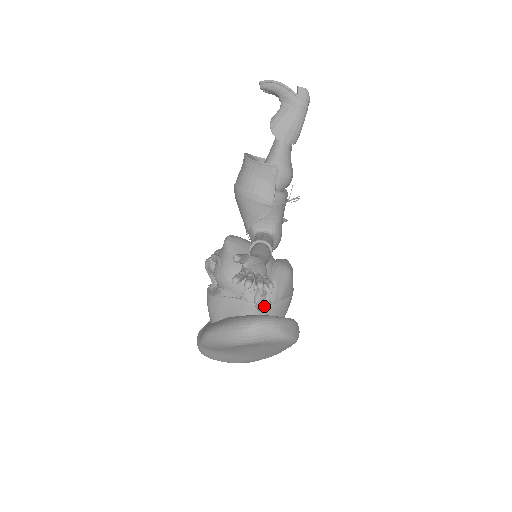
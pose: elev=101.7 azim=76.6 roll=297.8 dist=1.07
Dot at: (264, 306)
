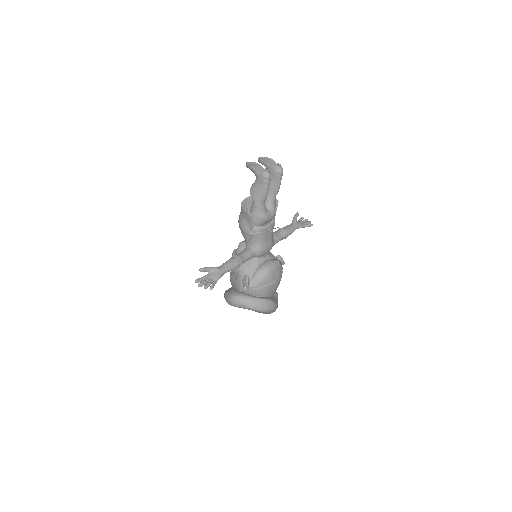
Dot at: (243, 289)
